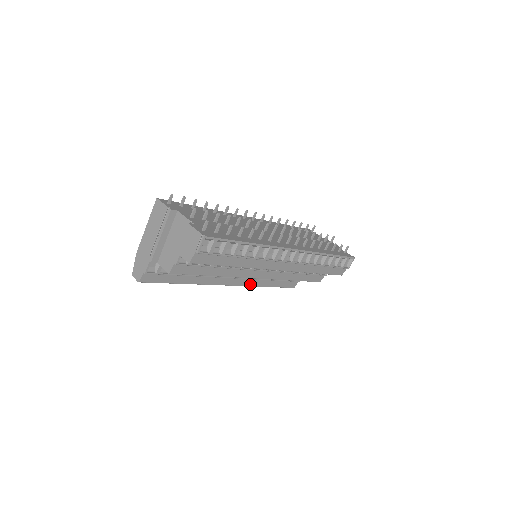
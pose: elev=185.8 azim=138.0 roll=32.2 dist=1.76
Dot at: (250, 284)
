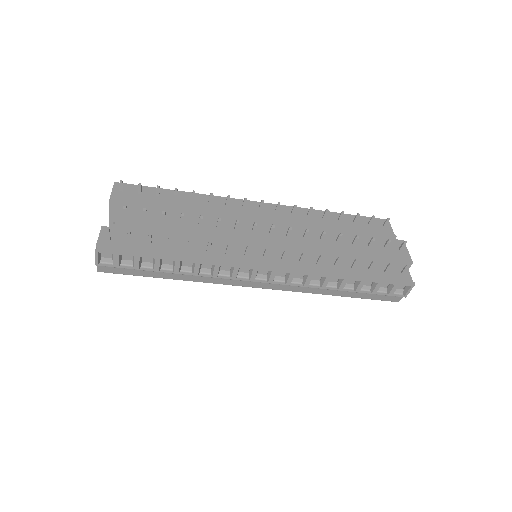
Dot at: occluded
